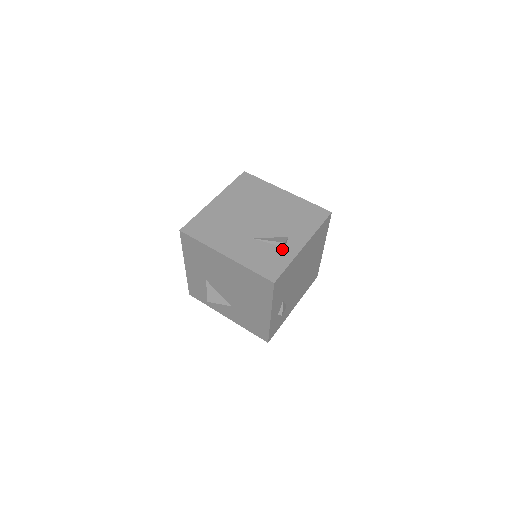
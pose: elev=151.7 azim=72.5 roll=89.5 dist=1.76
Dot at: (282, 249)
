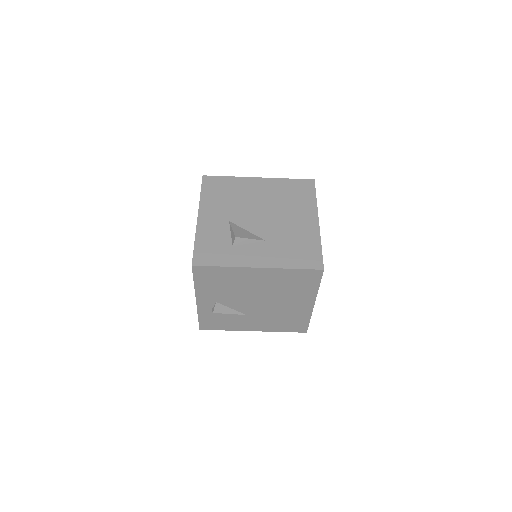
Dot at: occluded
